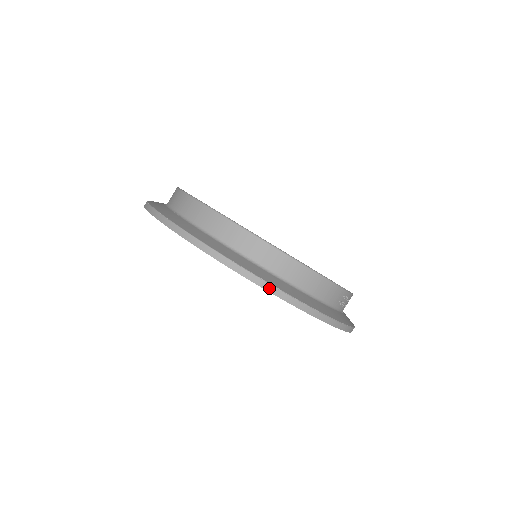
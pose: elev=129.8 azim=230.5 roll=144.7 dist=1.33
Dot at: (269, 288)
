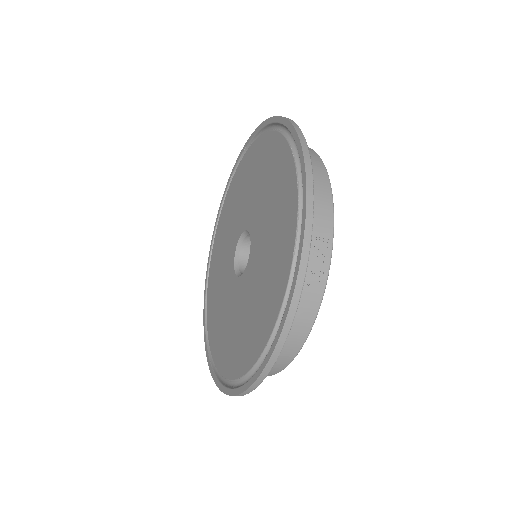
Dot at: (295, 124)
